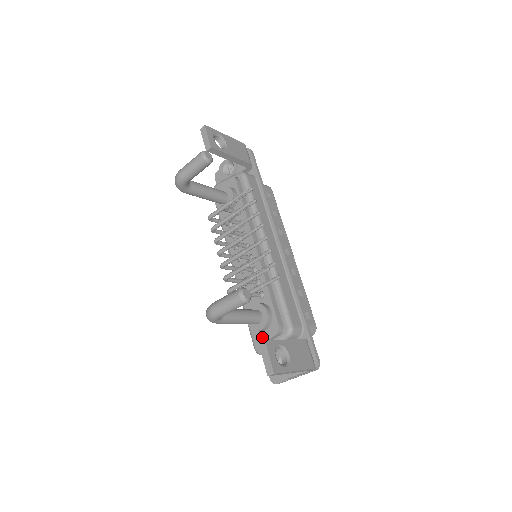
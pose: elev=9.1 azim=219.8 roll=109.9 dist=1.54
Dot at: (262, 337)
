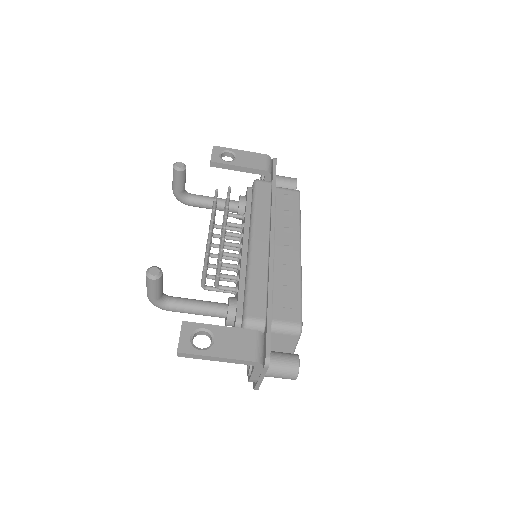
Dot at: occluded
